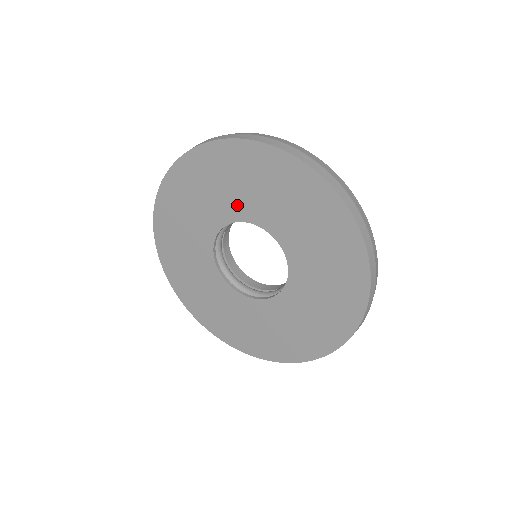
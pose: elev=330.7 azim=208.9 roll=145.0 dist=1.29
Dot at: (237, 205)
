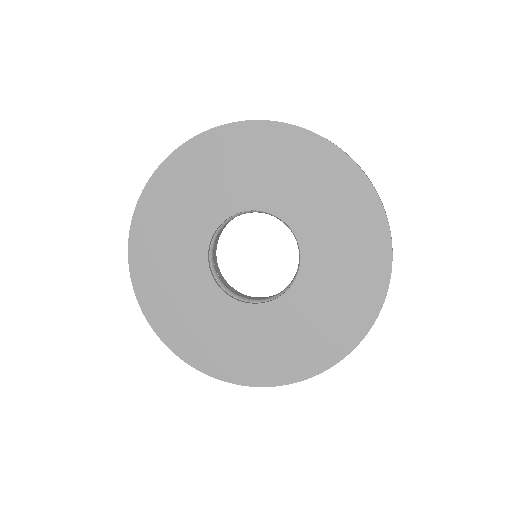
Dot at: (210, 208)
